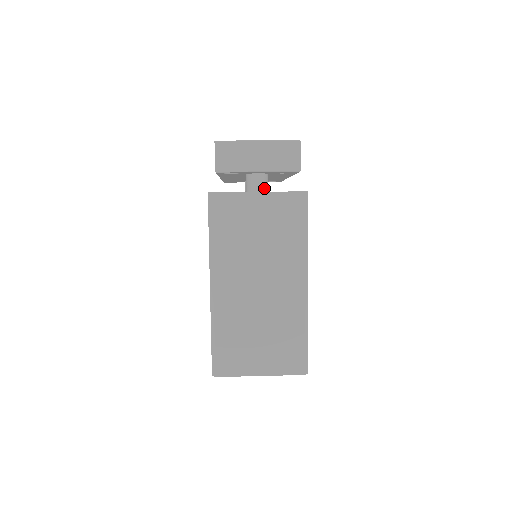
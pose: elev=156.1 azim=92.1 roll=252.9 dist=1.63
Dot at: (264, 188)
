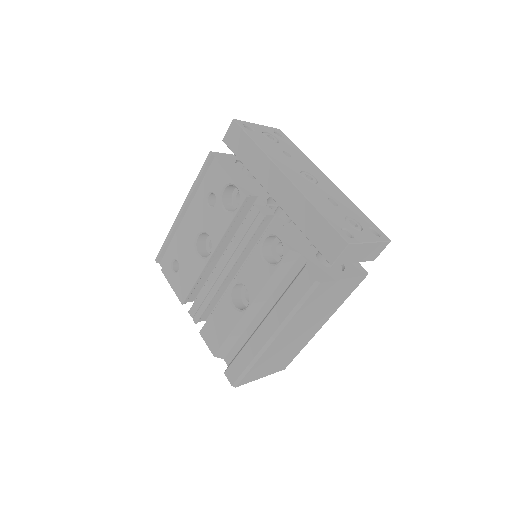
Dot at: occluded
